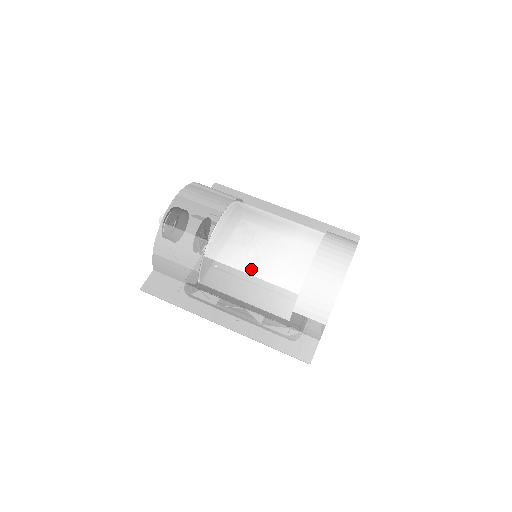
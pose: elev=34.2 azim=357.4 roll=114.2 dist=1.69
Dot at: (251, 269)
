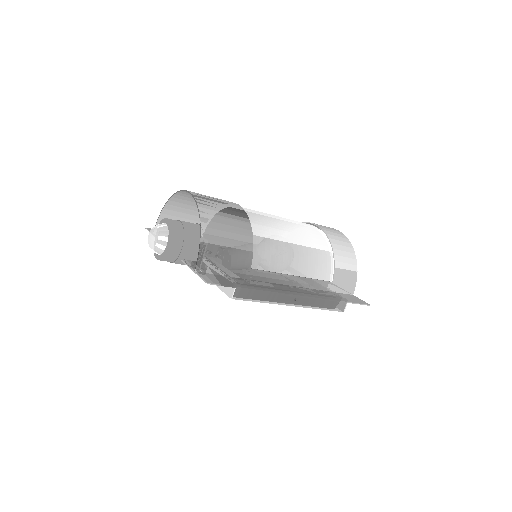
Dot at: (292, 238)
